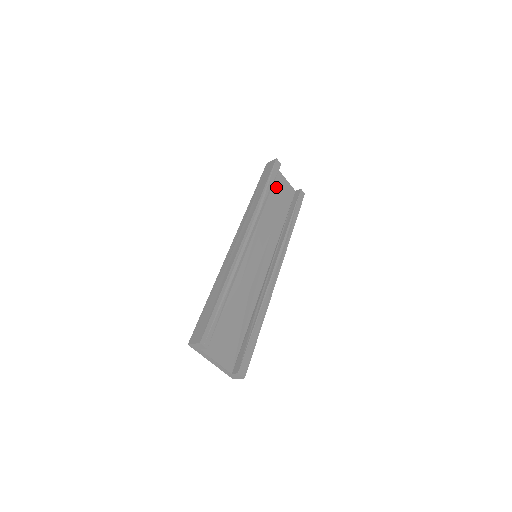
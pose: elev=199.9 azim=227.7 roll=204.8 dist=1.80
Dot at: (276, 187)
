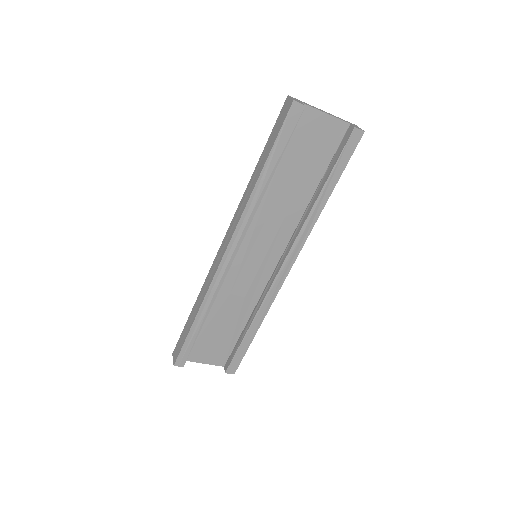
Dot at: (300, 141)
